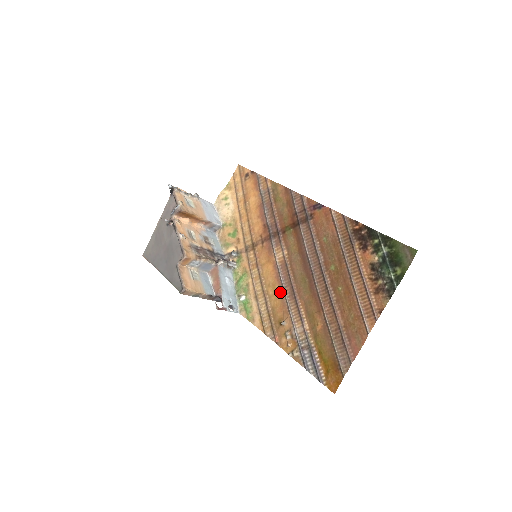
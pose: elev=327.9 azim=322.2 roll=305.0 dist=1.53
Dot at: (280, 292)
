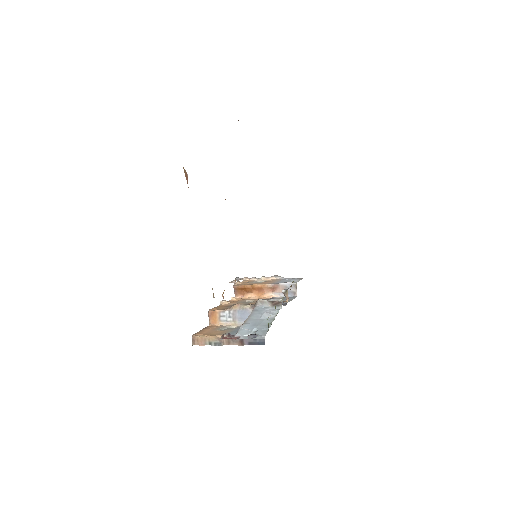
Dot at: occluded
